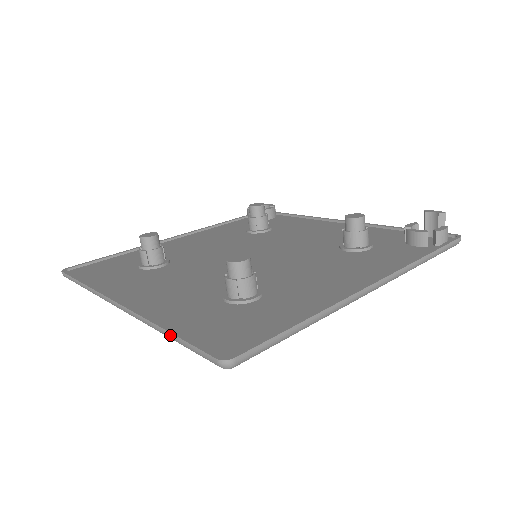
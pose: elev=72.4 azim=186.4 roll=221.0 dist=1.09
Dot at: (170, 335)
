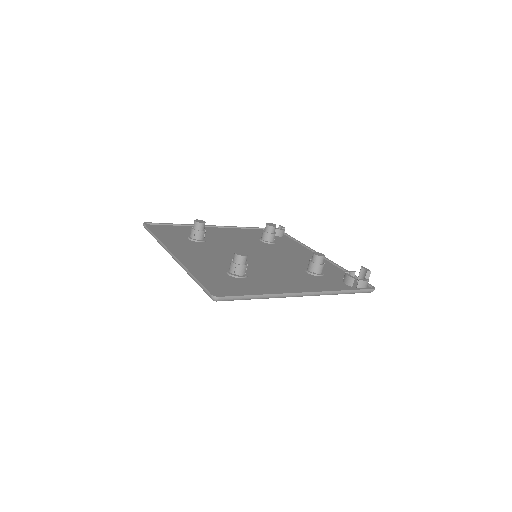
Dot at: (194, 278)
